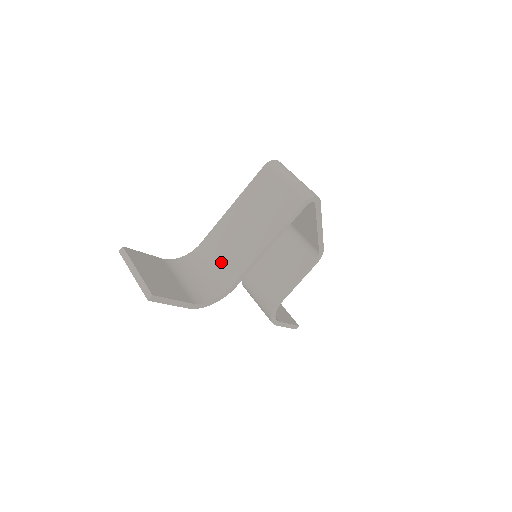
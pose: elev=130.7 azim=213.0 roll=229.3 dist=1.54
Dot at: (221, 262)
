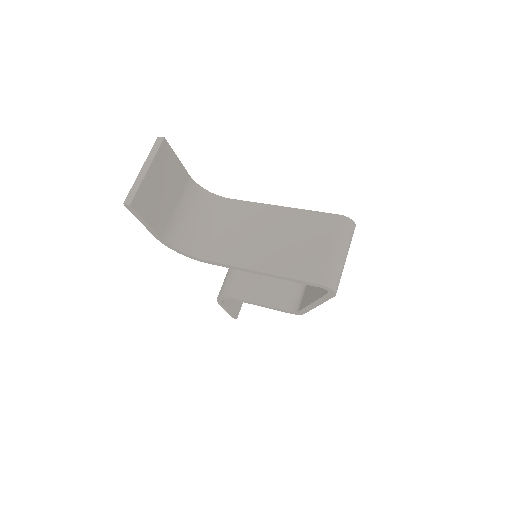
Dot at: (222, 233)
